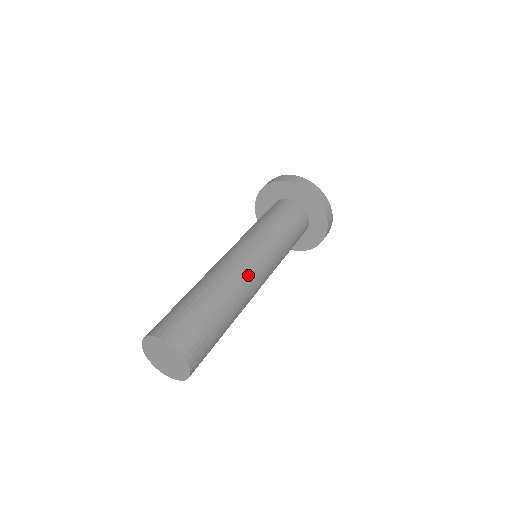
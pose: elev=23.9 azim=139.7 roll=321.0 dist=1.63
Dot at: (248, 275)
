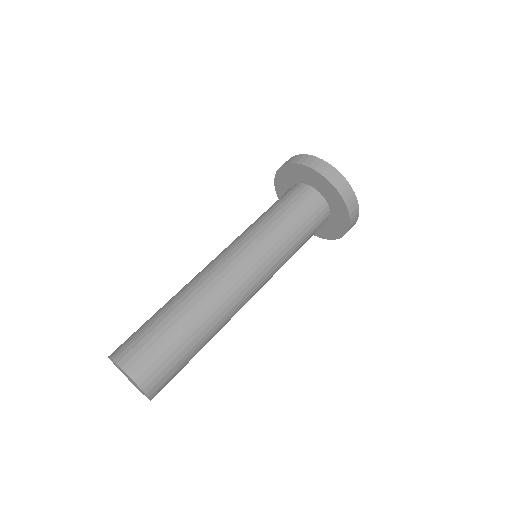
Dot at: (228, 285)
